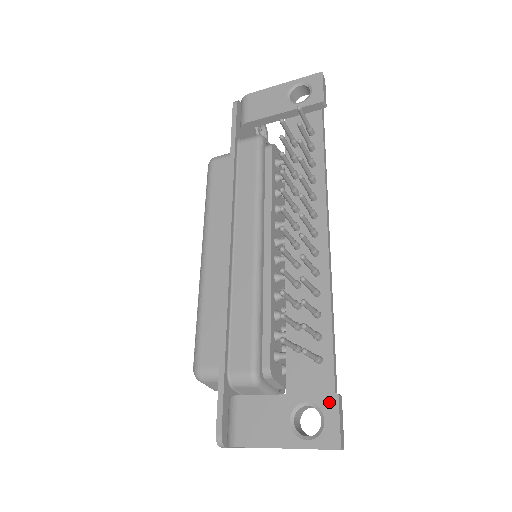
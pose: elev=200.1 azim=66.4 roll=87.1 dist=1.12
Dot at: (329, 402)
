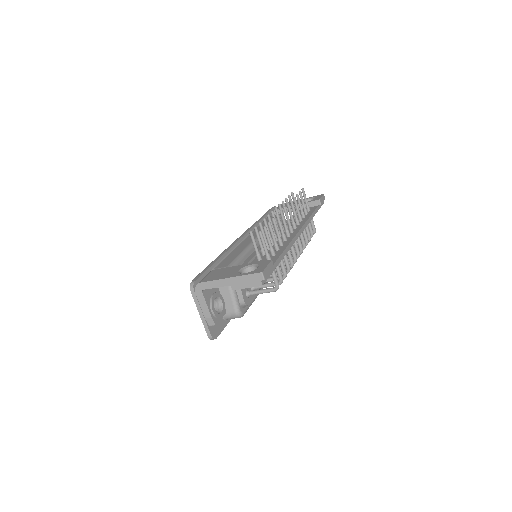
Dot at: (265, 262)
